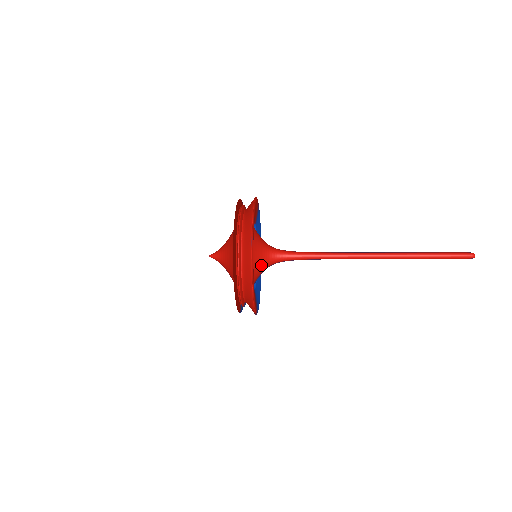
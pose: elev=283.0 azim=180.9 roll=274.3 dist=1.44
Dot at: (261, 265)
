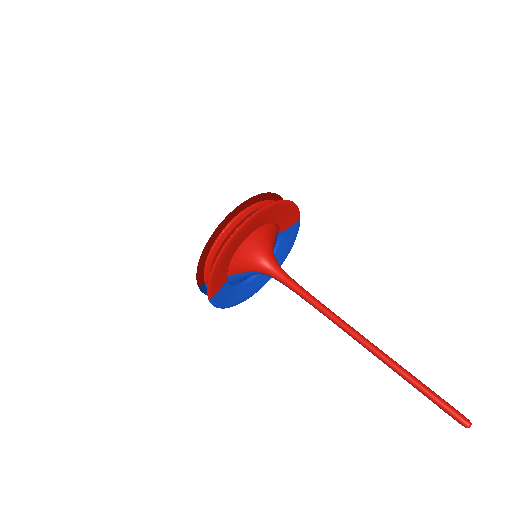
Dot at: (250, 261)
